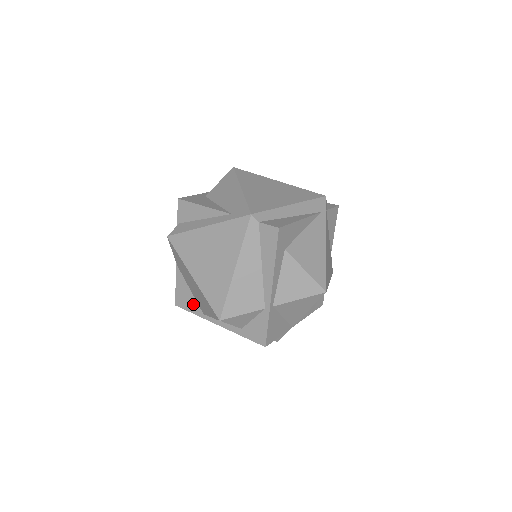
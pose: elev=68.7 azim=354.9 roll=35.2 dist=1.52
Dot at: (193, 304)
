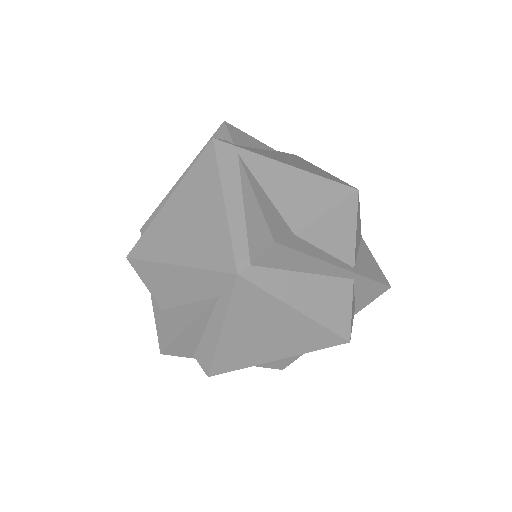
Dot at: occluded
